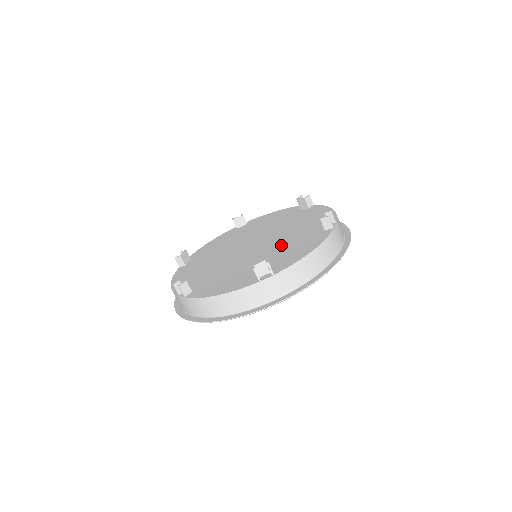
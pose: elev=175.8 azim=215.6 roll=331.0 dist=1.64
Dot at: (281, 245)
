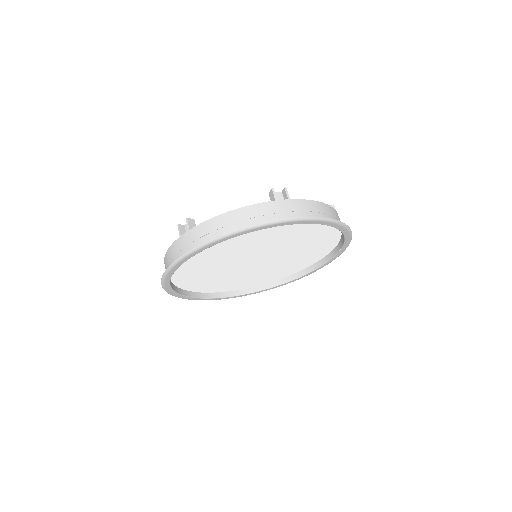
Dot at: occluded
